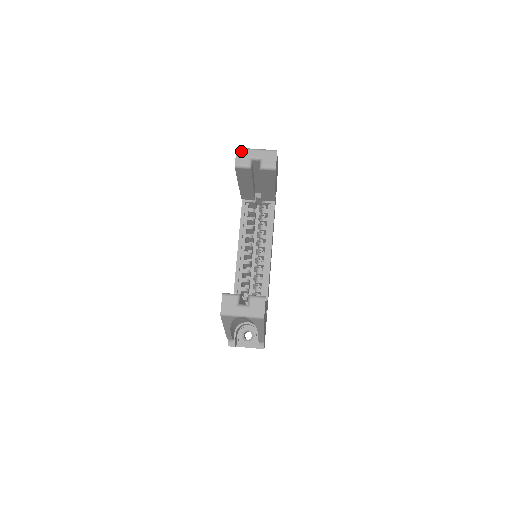
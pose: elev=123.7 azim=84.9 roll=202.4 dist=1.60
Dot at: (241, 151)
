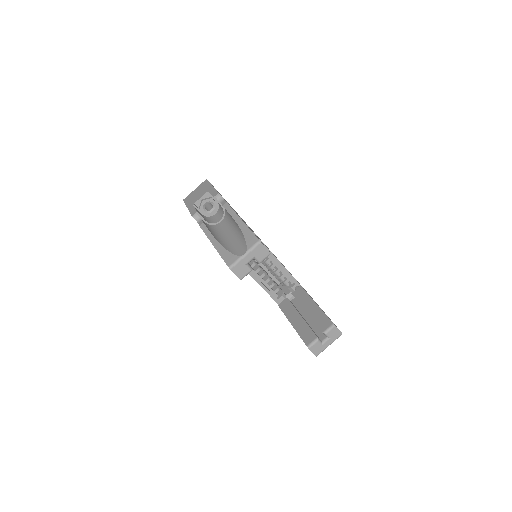
Dot at: (235, 268)
